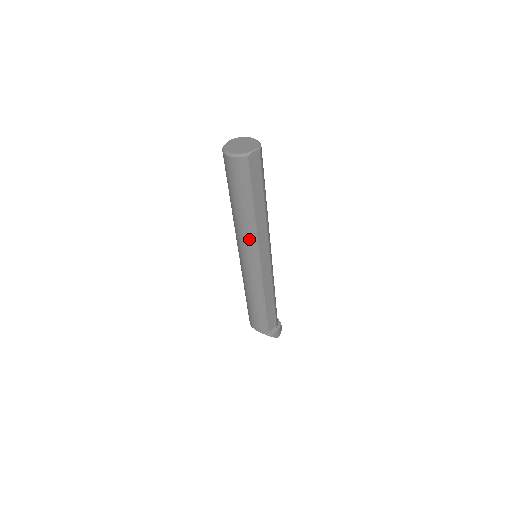
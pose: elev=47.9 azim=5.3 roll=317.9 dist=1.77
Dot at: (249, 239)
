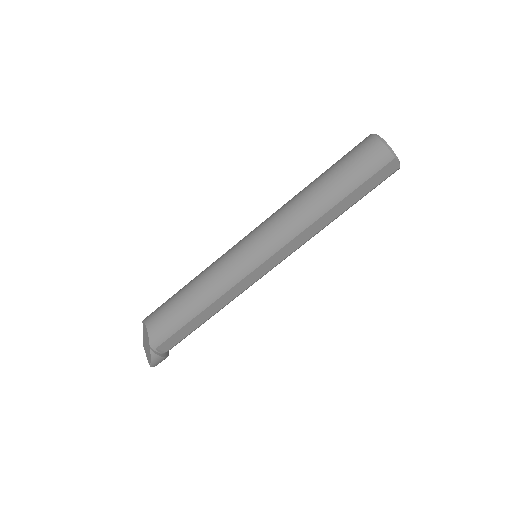
Dot at: (291, 227)
